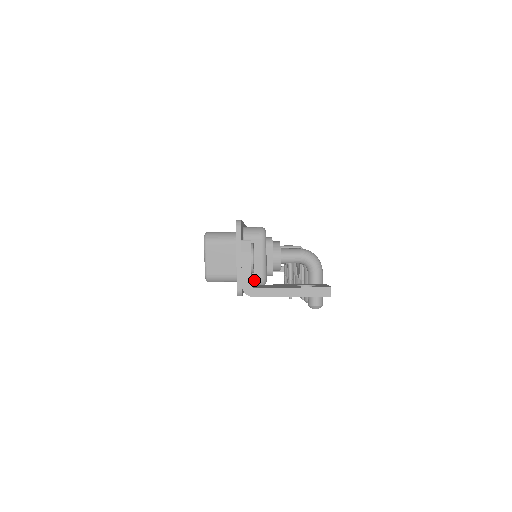
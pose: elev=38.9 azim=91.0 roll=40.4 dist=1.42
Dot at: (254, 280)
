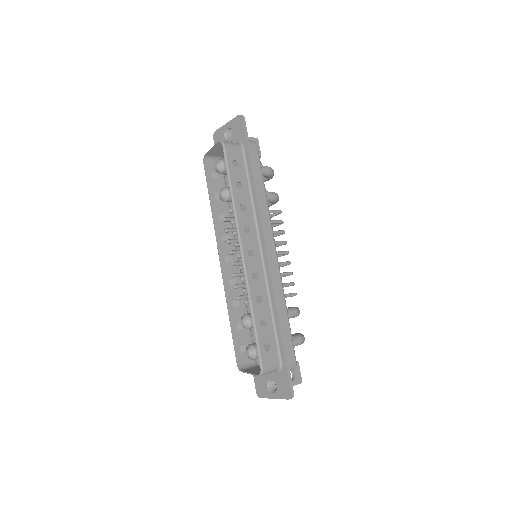
Dot at: occluded
